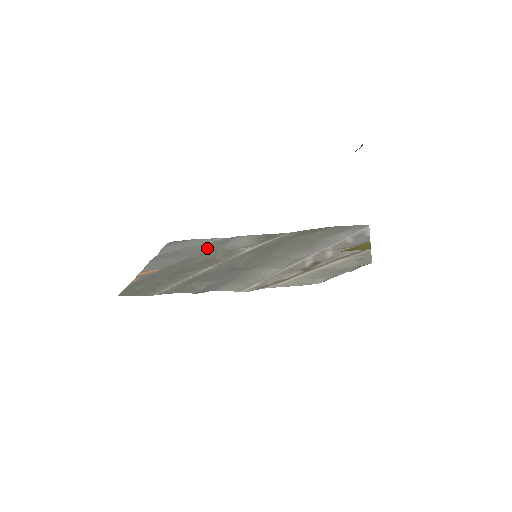
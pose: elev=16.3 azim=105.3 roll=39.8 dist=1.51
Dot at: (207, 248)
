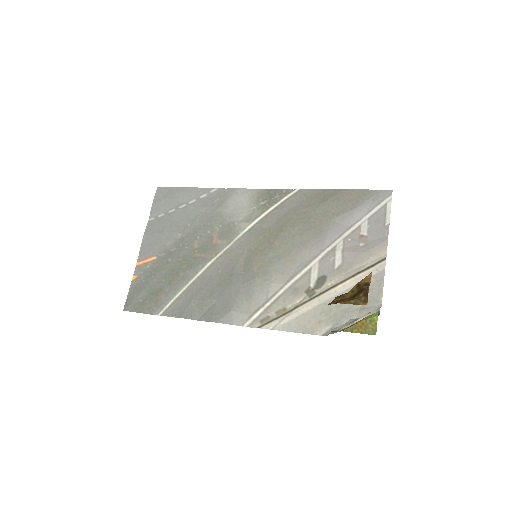
Dot at: (201, 214)
